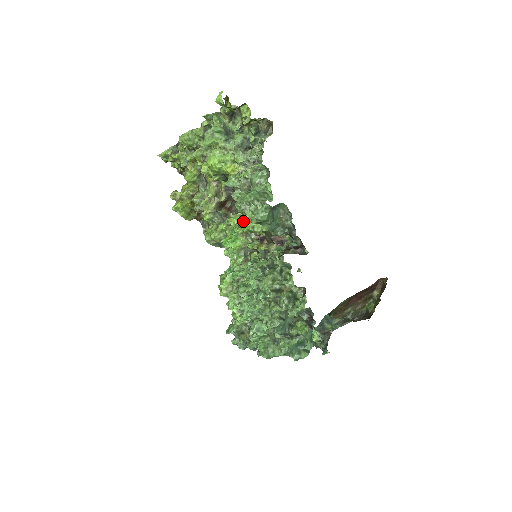
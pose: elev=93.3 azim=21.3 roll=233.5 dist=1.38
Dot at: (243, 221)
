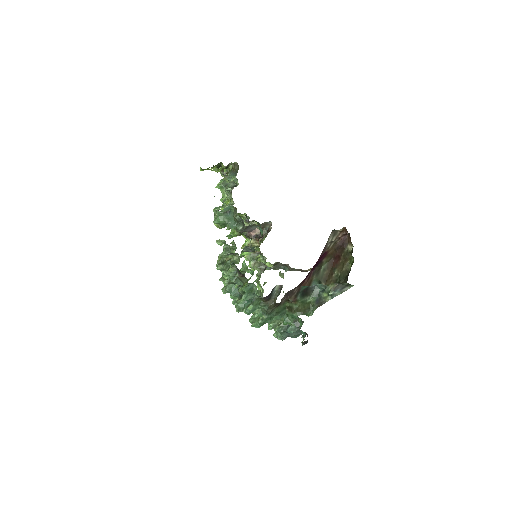
Dot at: occluded
